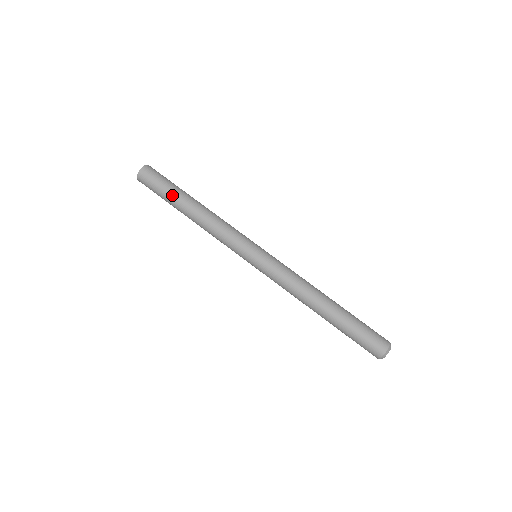
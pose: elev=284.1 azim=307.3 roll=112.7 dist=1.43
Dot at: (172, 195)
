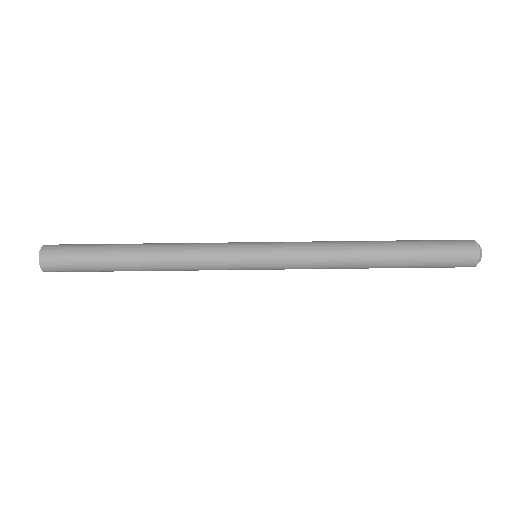
Dot at: (103, 252)
